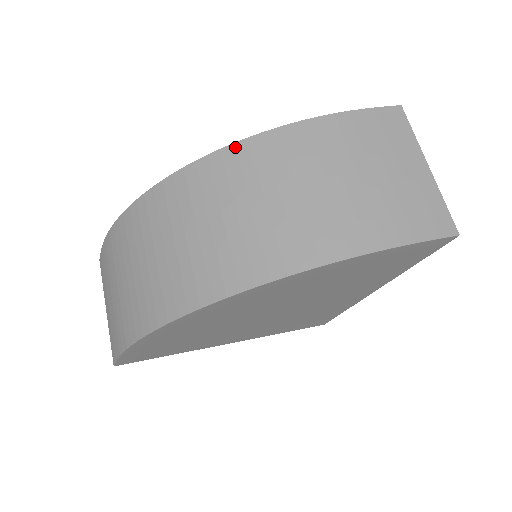
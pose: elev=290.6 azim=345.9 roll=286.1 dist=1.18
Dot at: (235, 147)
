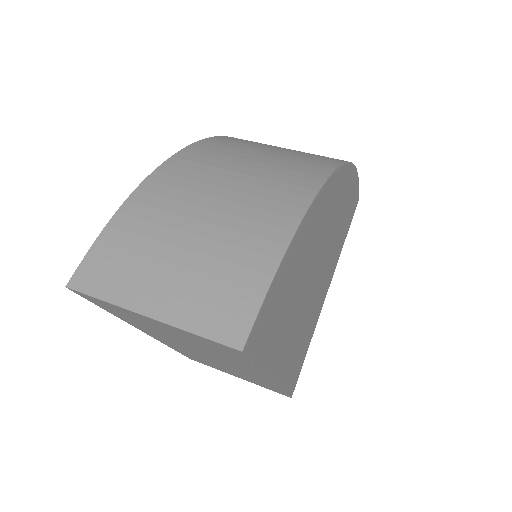
Dot at: occluded
